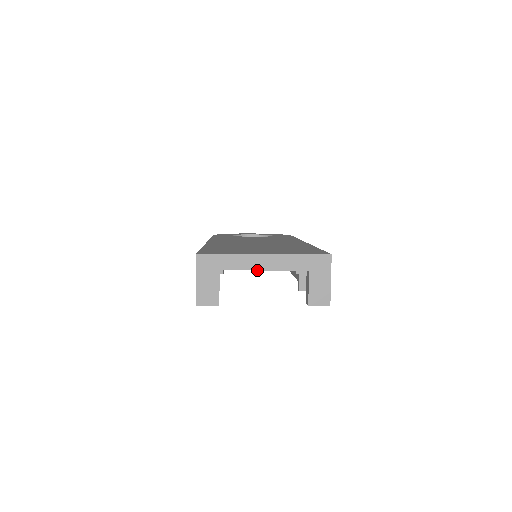
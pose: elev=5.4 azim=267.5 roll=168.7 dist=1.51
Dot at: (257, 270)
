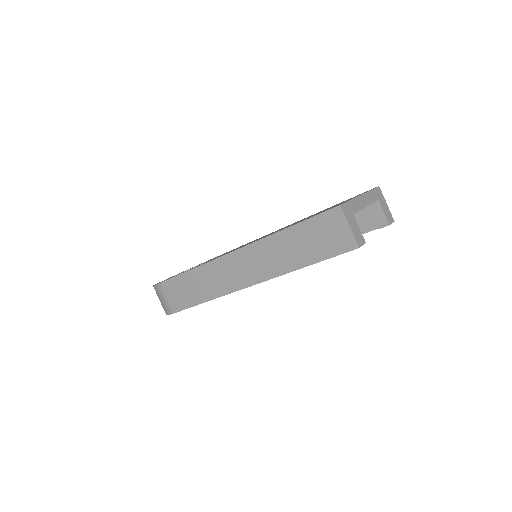
Dot at: (365, 207)
